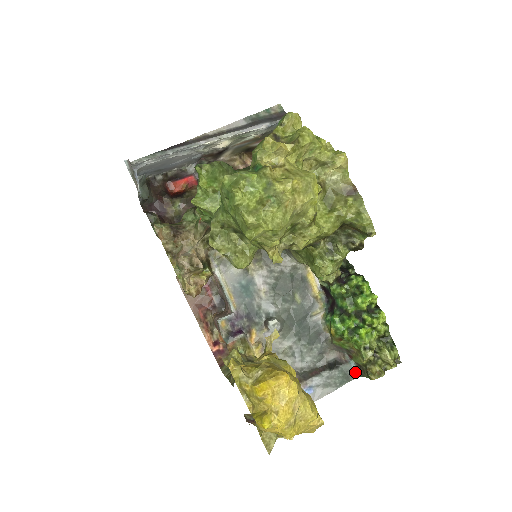
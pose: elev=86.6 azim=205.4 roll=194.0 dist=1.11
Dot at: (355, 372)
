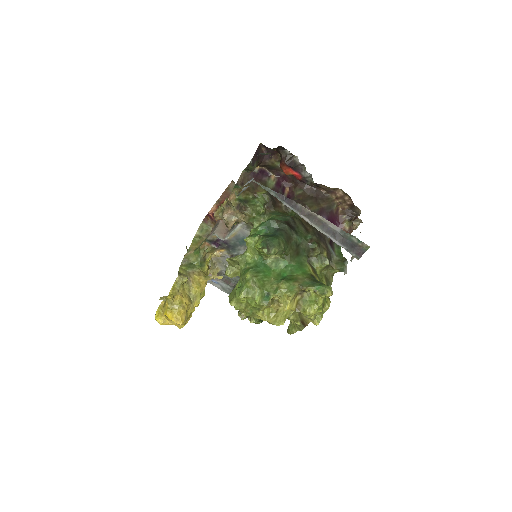
Dot at: occluded
